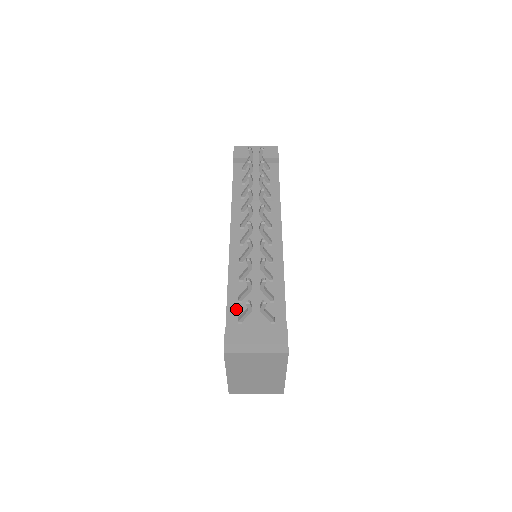
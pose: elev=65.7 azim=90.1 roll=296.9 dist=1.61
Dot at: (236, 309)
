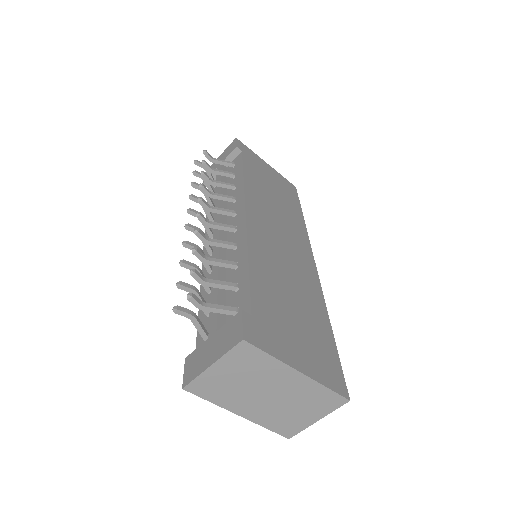
Dot at: occluded
